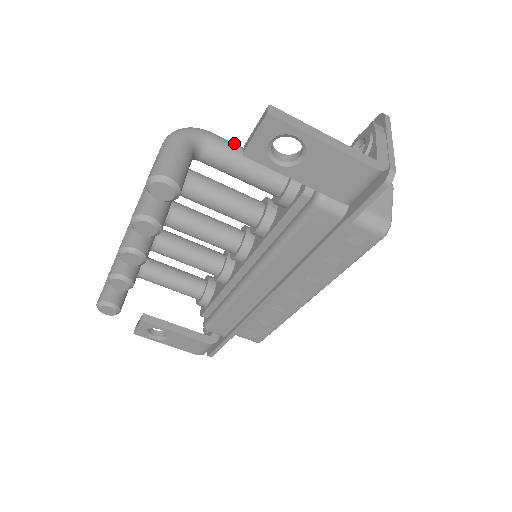
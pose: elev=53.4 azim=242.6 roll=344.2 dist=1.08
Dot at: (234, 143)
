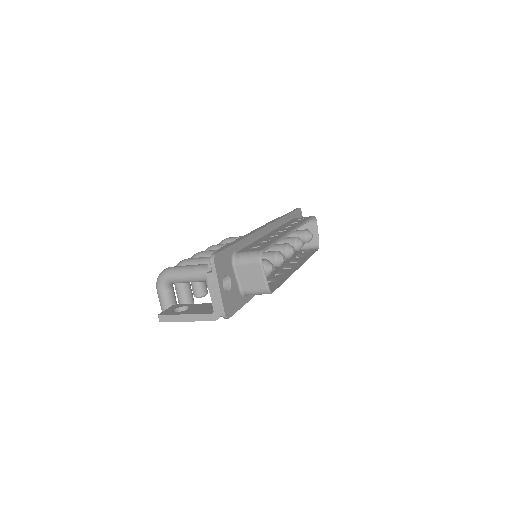
Dot at: (179, 272)
